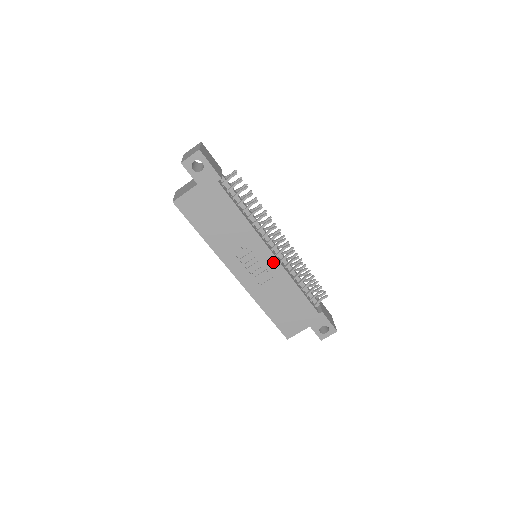
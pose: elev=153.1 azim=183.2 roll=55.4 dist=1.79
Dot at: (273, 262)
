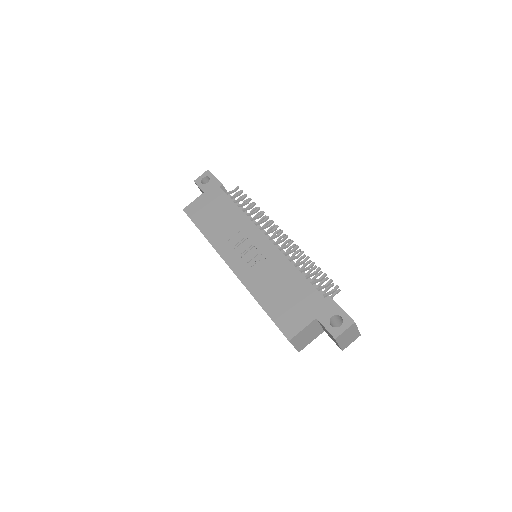
Dot at: (267, 245)
